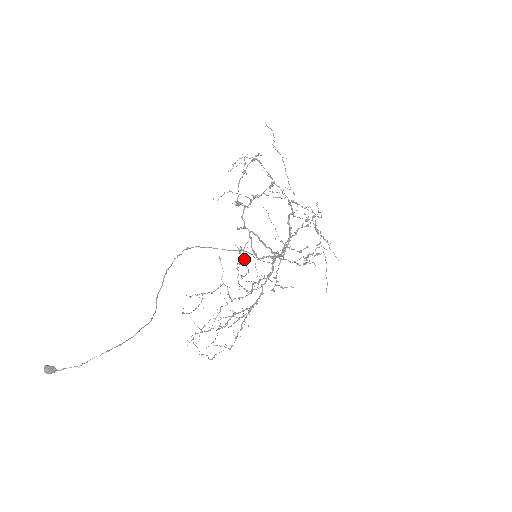
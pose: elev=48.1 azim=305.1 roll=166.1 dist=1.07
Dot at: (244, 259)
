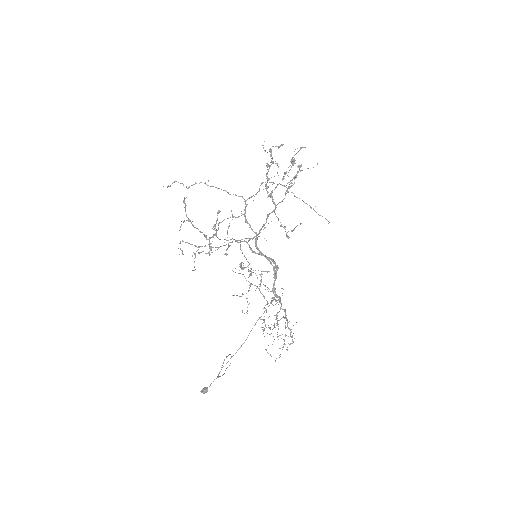
Dot at: (250, 270)
